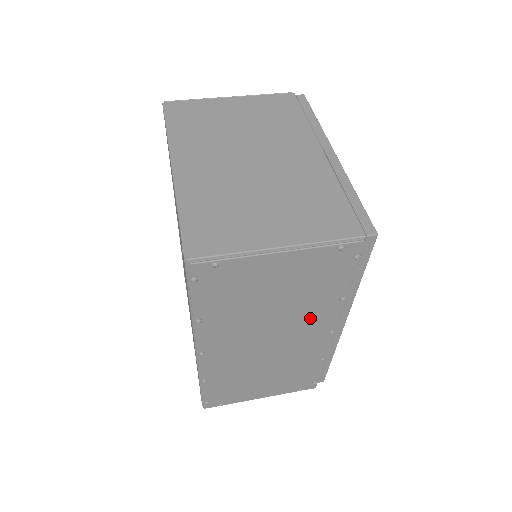
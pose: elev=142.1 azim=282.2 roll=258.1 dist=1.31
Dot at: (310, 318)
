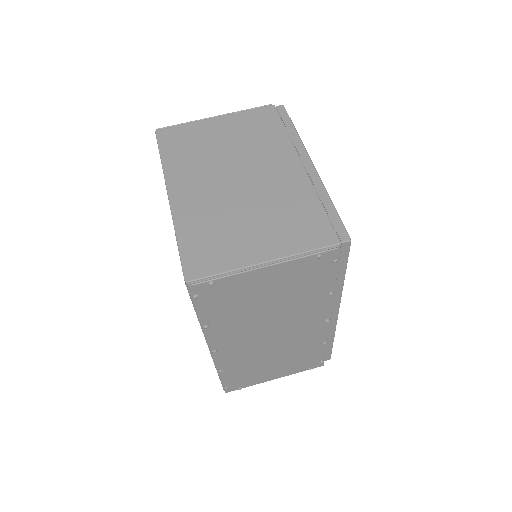
Dot at: (305, 312)
